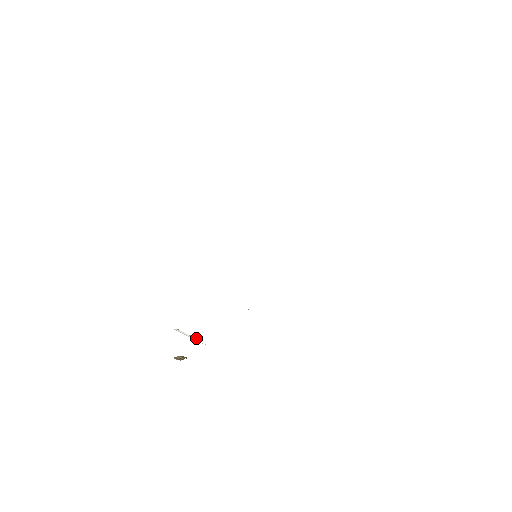
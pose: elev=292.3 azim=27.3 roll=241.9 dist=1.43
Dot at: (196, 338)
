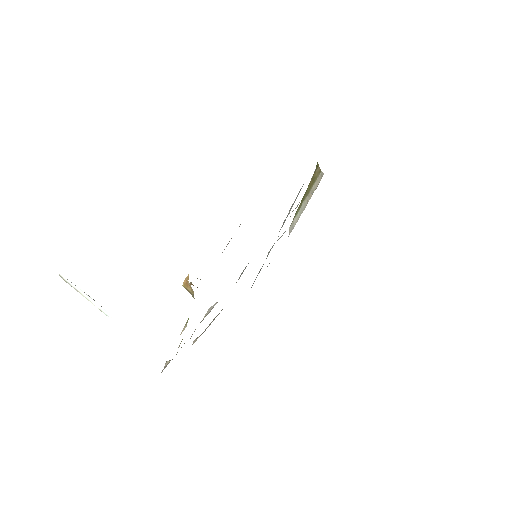
Dot at: occluded
